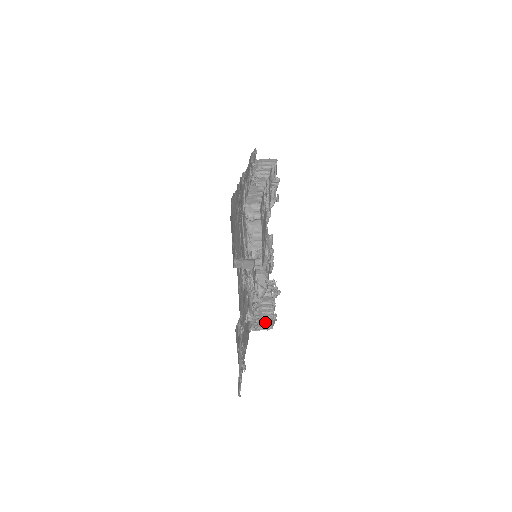
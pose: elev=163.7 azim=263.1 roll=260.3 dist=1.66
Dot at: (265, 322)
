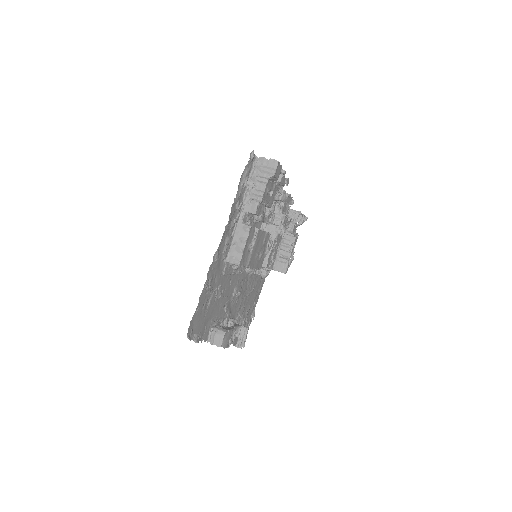
Dot at: (280, 268)
